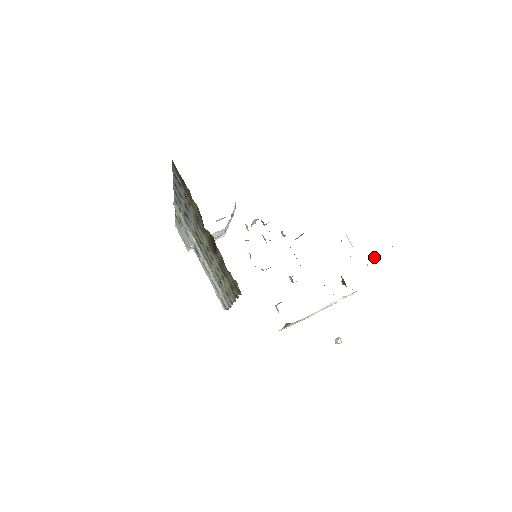
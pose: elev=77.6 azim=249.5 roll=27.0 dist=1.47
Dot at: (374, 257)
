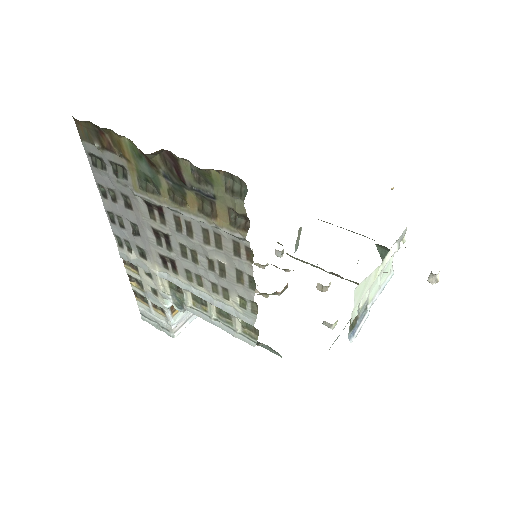
Dot at: occluded
